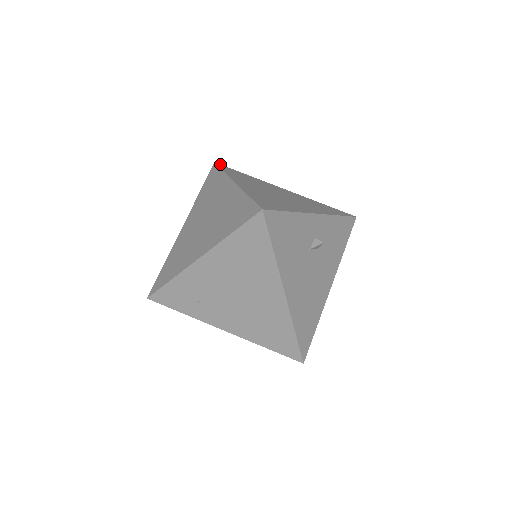
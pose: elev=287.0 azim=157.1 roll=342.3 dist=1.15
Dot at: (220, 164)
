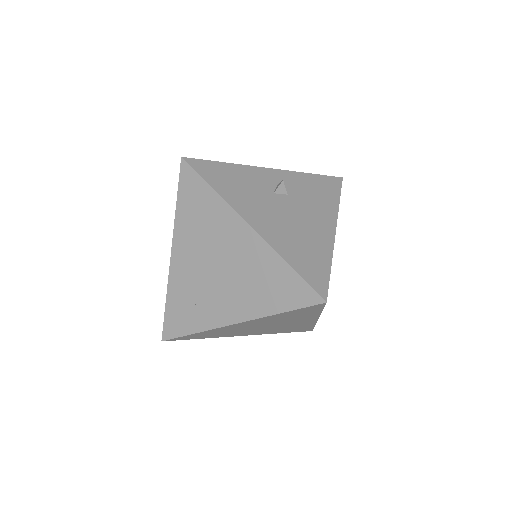
Dot at: occluded
